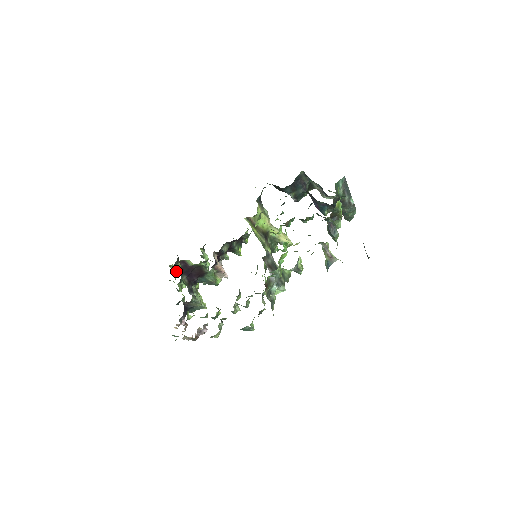
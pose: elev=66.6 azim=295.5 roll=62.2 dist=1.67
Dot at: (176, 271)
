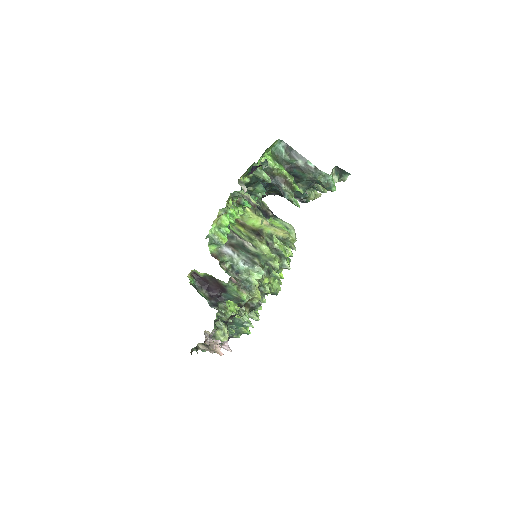
Dot at: occluded
